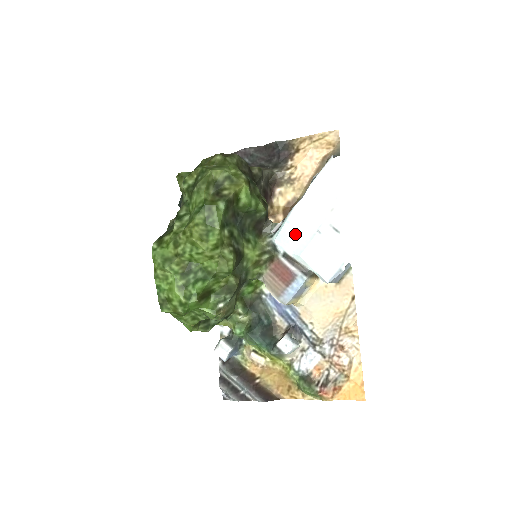
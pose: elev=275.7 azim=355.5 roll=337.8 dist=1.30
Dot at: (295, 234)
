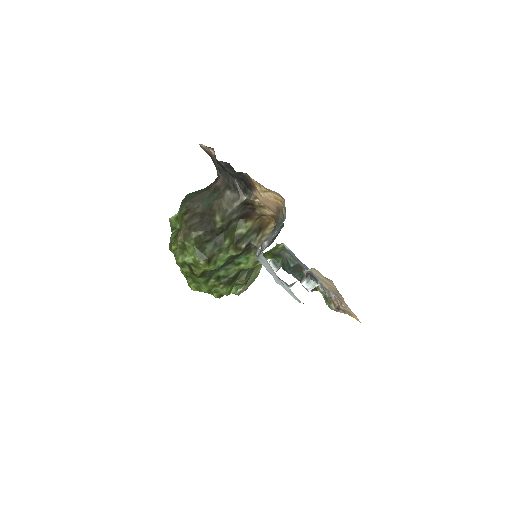
Dot at: (268, 269)
